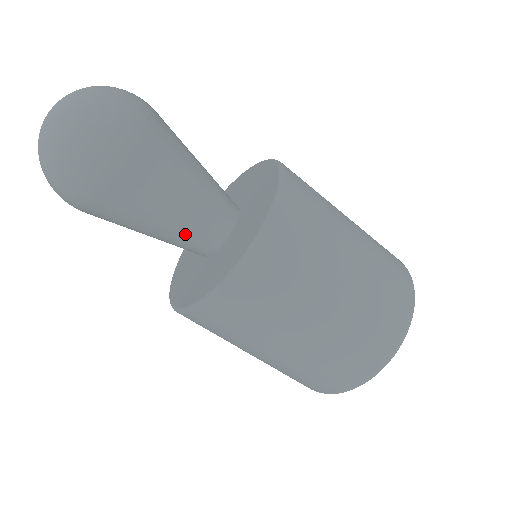
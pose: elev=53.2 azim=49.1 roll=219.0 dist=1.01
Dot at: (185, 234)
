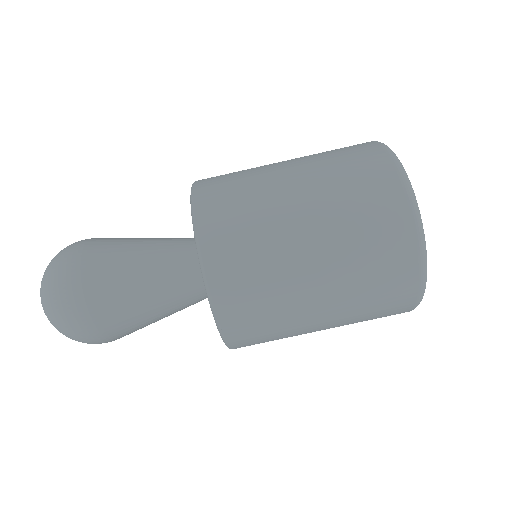
Dot at: (169, 248)
